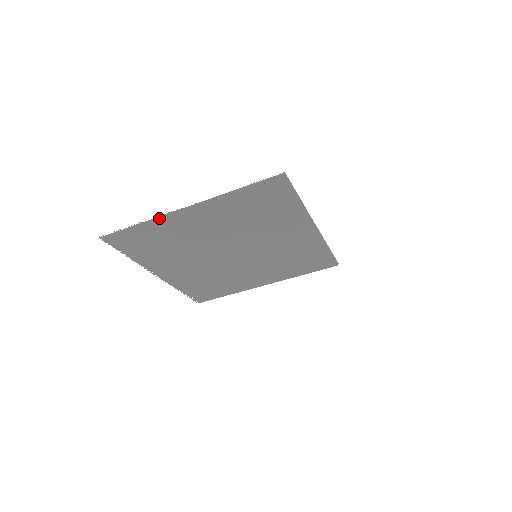
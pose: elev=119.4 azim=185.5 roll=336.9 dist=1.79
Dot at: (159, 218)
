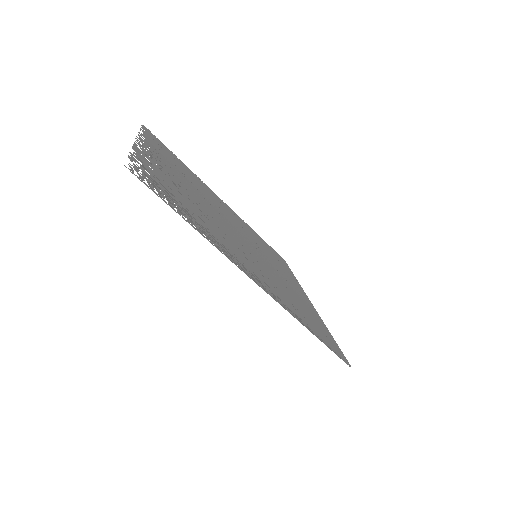
Dot at: (141, 136)
